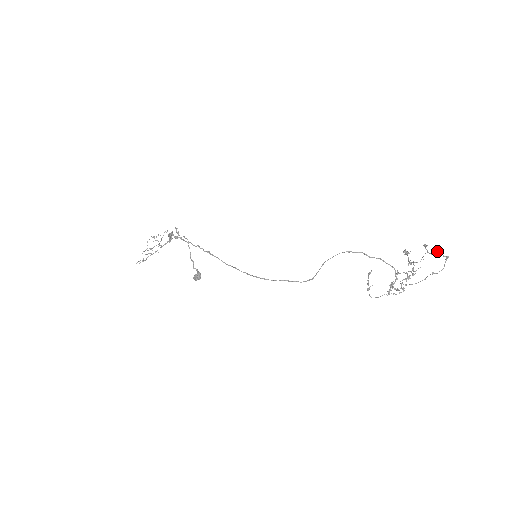
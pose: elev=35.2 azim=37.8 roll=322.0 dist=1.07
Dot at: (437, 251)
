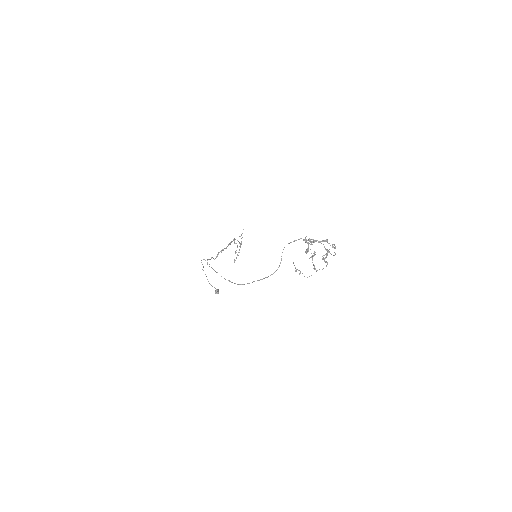
Dot at: (313, 241)
